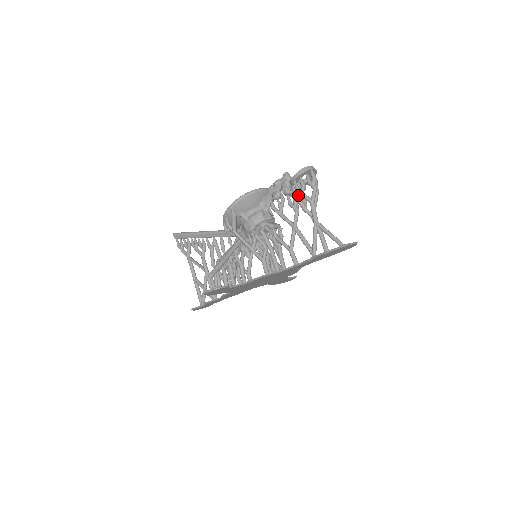
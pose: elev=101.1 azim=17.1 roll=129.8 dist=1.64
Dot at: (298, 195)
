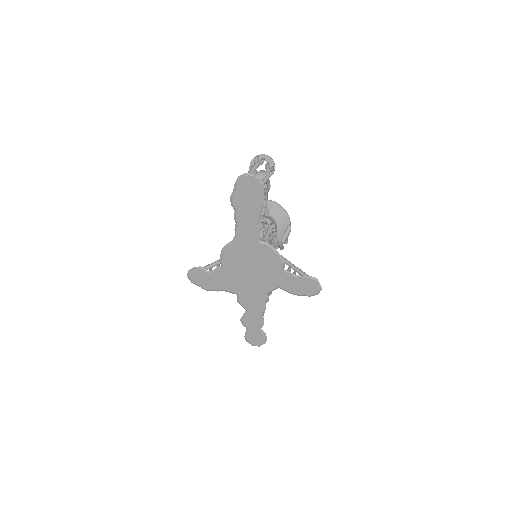
Dot at: occluded
